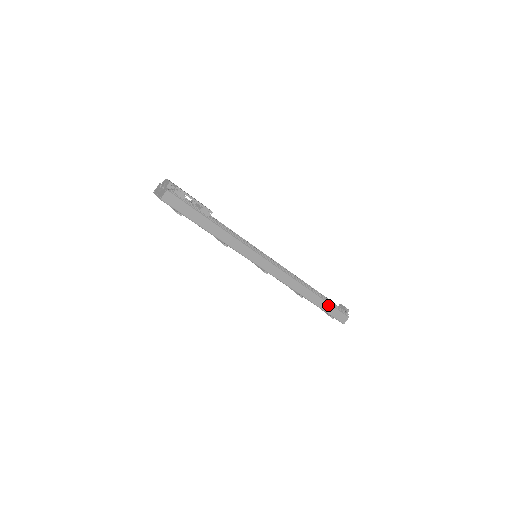
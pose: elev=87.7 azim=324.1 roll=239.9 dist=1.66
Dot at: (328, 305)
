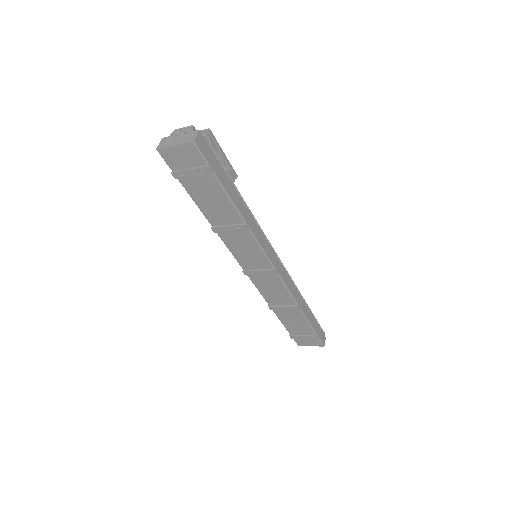
Dot at: (314, 321)
